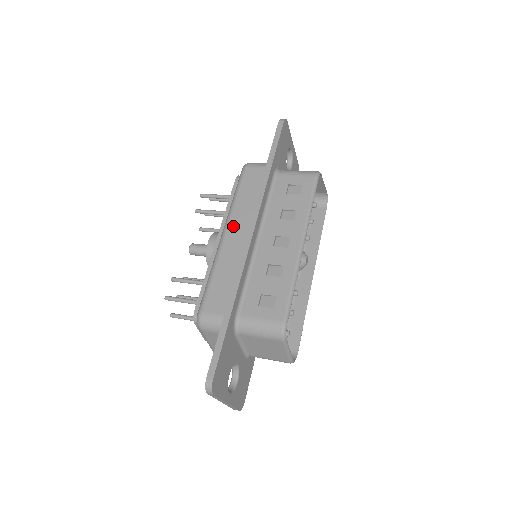
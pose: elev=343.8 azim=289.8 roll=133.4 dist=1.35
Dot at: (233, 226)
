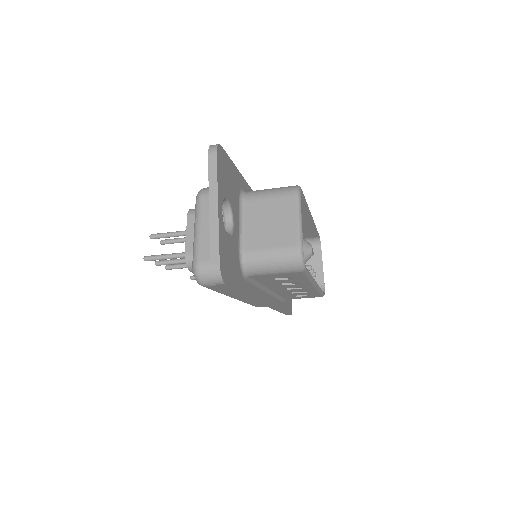
Dot at: occluded
